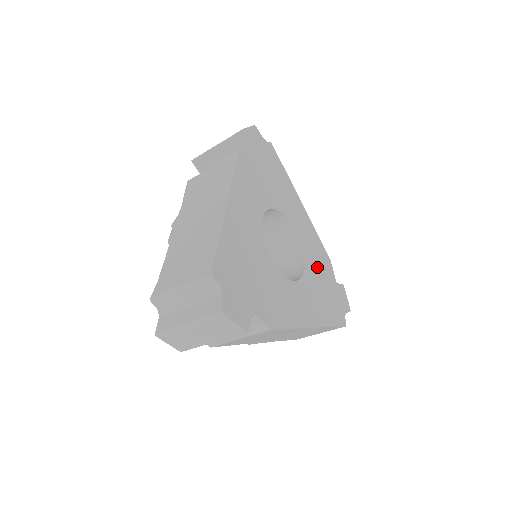
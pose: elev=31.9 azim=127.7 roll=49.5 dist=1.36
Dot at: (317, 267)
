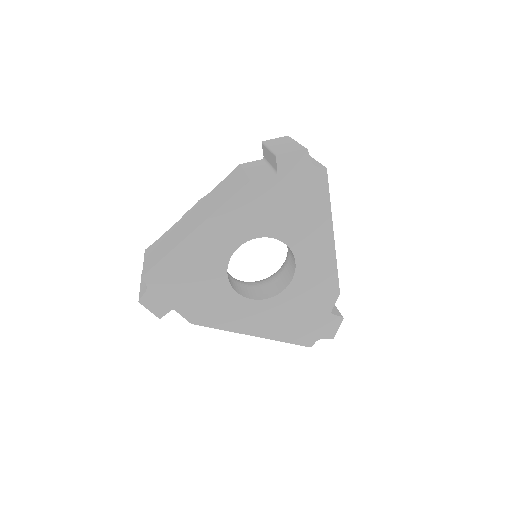
Dot at: (305, 295)
